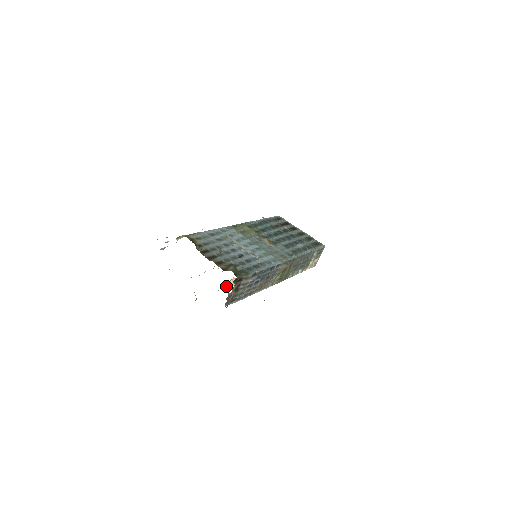
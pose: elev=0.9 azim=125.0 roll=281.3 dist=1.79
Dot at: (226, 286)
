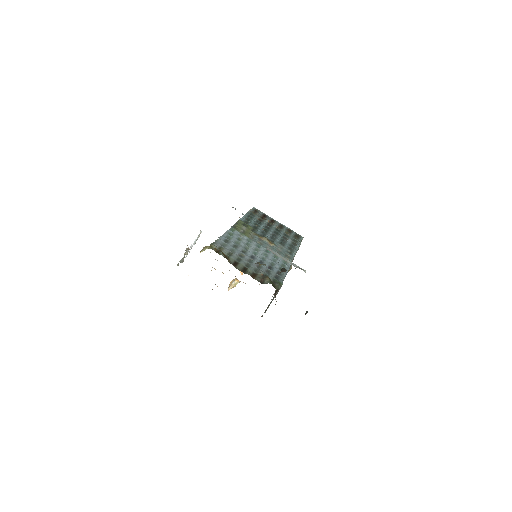
Dot at: (229, 289)
